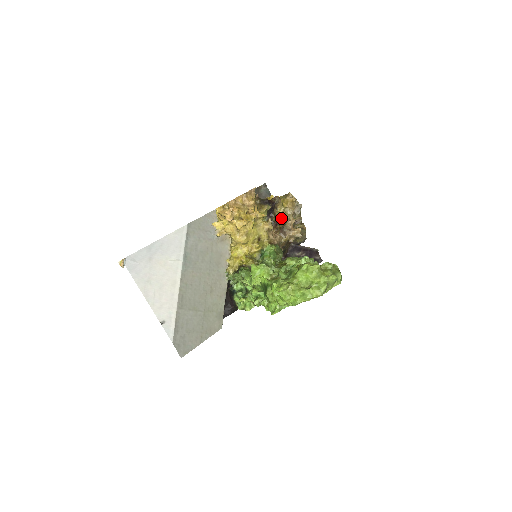
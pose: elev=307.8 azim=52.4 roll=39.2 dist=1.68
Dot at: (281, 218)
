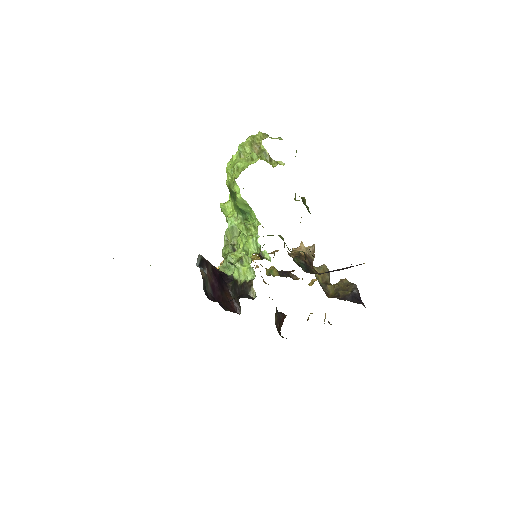
Dot at: occluded
